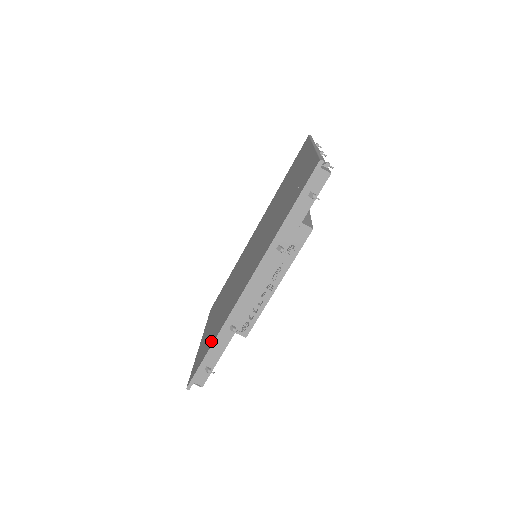
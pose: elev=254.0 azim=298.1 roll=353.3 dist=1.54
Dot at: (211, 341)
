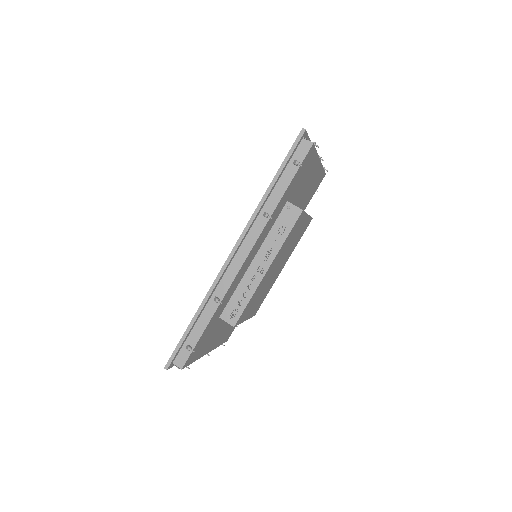
Dot at: occluded
